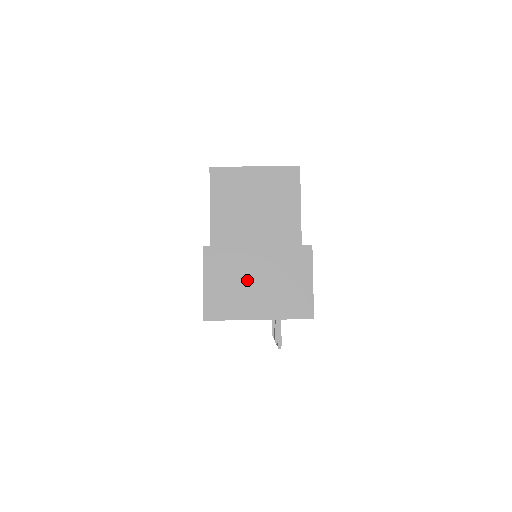
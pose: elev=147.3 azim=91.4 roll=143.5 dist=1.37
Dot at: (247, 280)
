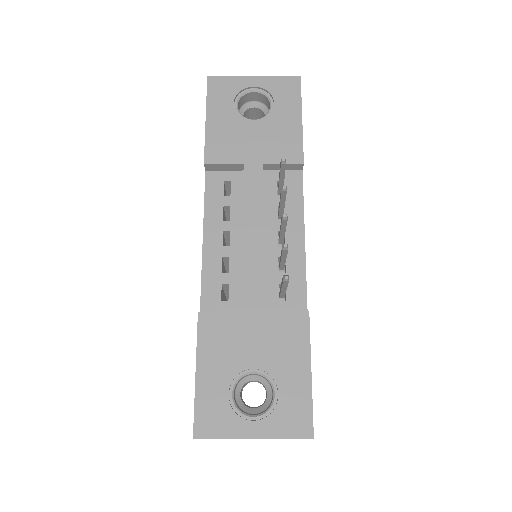
Dot at: occluded
